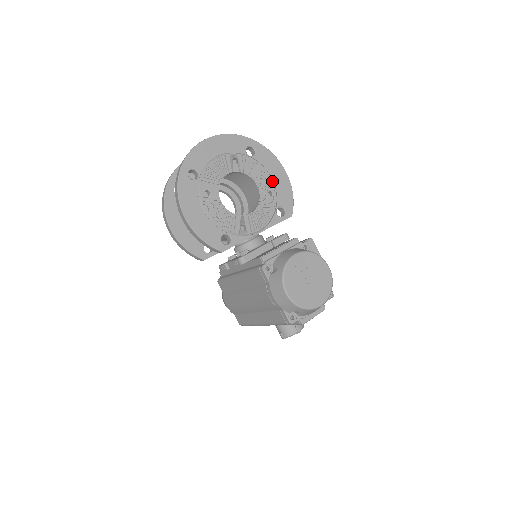
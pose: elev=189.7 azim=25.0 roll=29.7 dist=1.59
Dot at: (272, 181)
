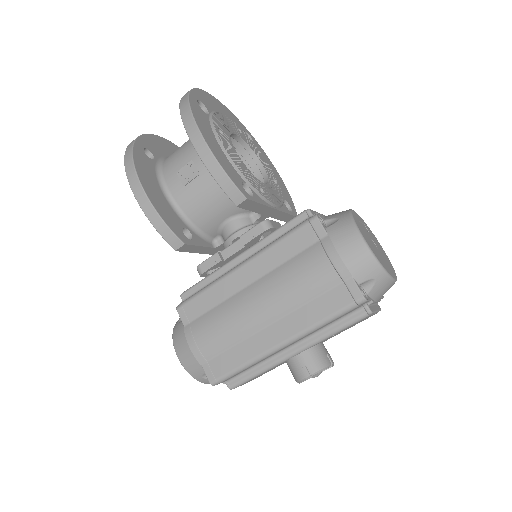
Dot at: (273, 173)
